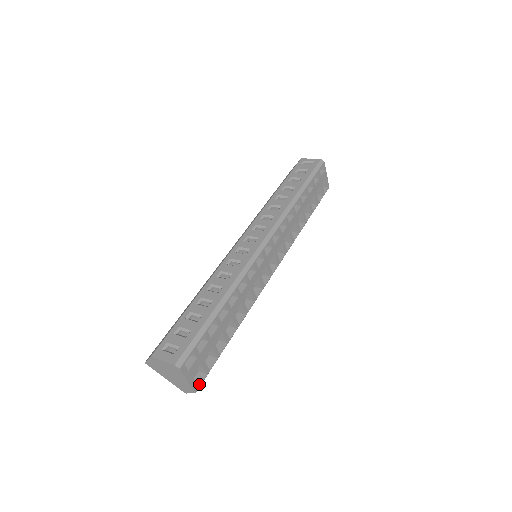
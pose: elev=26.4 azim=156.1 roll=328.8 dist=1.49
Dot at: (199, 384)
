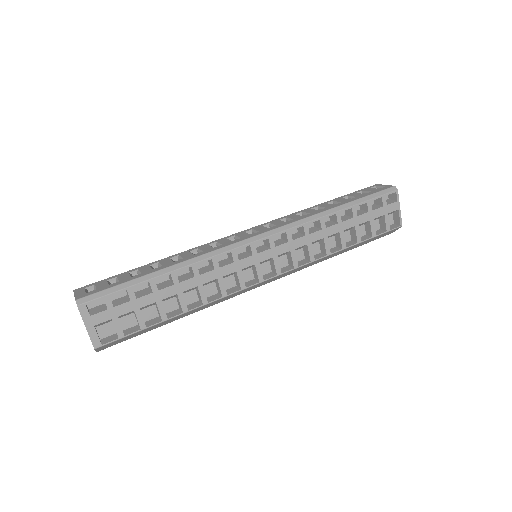
Dot at: (104, 343)
